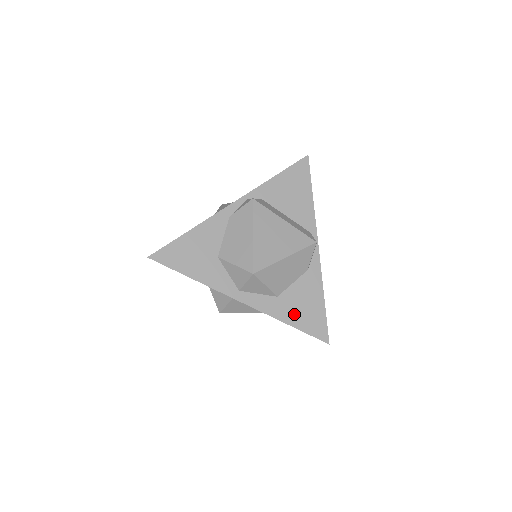
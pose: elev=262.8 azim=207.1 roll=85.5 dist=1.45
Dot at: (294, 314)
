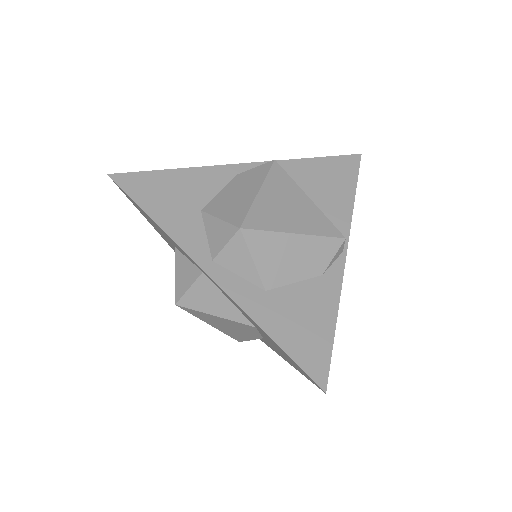
Dot at: (283, 324)
